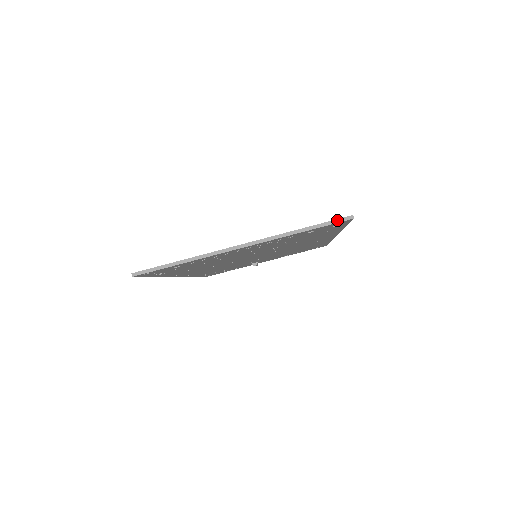
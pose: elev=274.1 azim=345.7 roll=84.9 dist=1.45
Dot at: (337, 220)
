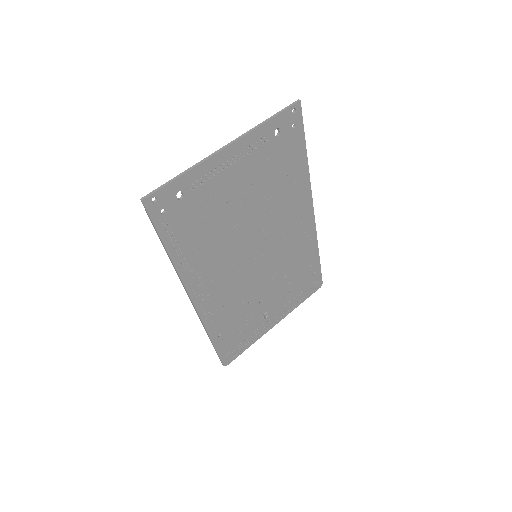
Dot at: (289, 106)
